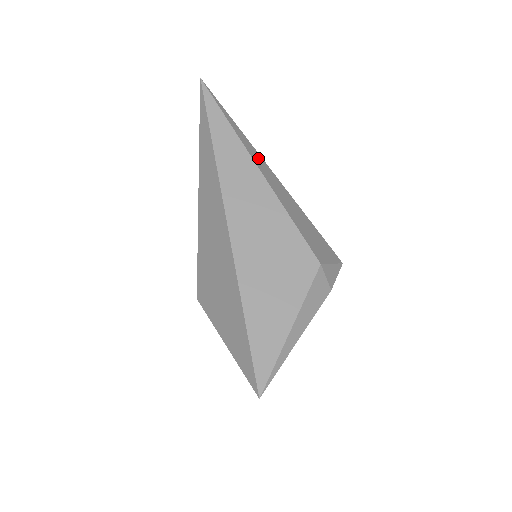
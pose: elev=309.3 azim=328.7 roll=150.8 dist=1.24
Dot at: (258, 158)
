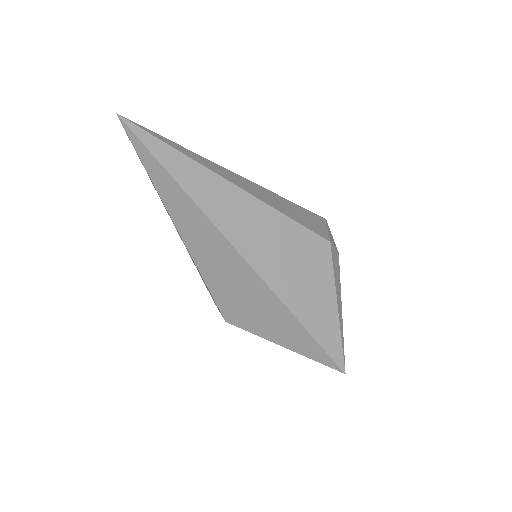
Dot at: (223, 171)
